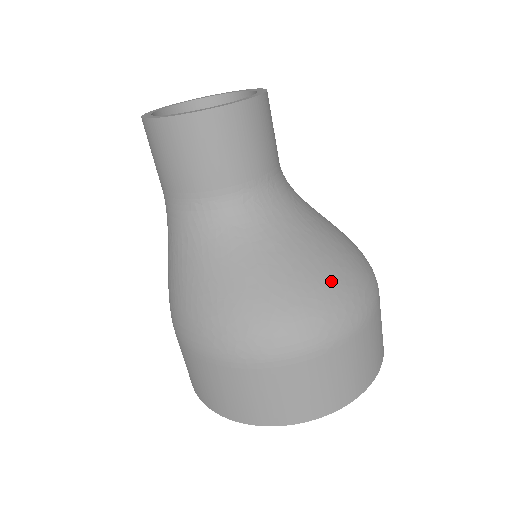
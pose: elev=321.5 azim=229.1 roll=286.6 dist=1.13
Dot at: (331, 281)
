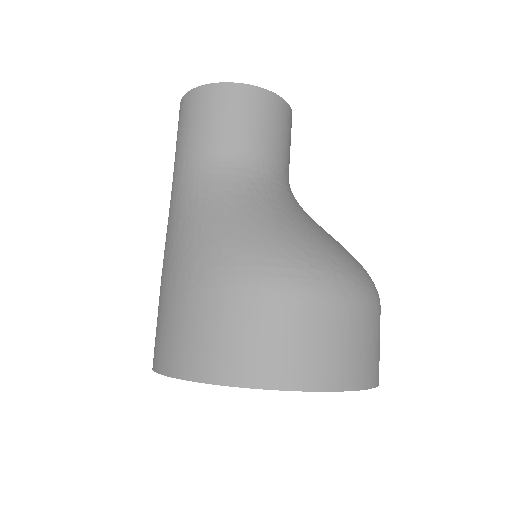
Dot at: occluded
